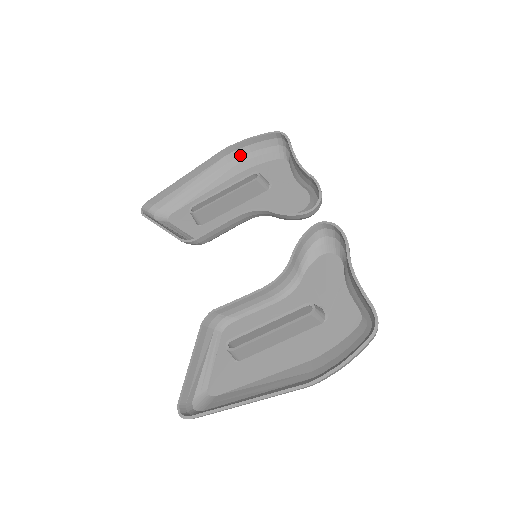
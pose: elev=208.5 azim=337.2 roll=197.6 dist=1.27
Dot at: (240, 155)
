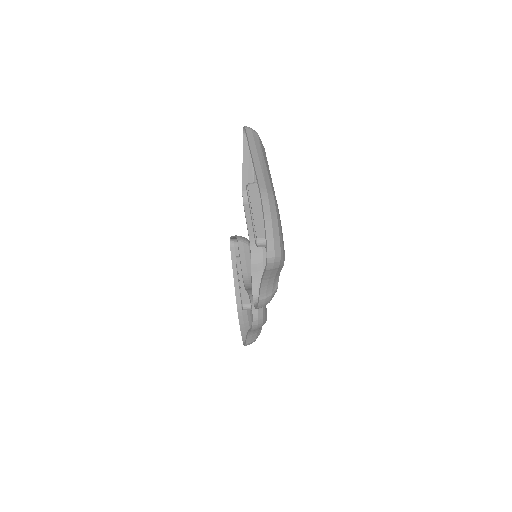
Dot at: (273, 206)
